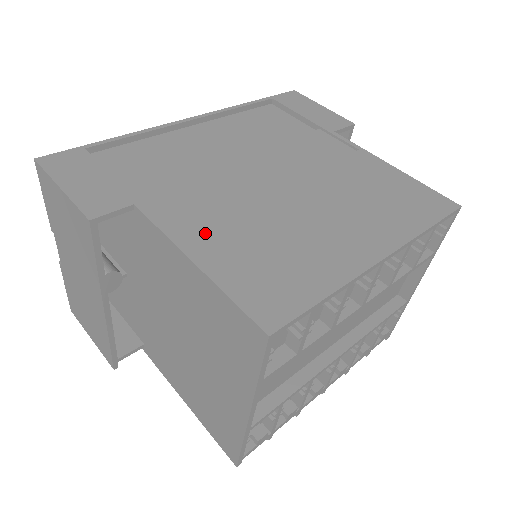
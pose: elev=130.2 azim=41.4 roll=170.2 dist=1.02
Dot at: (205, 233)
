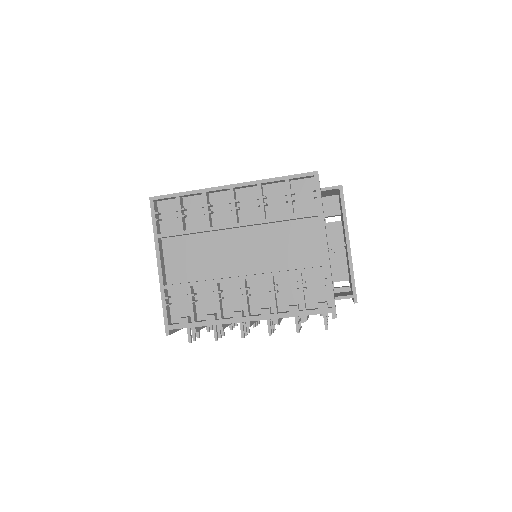
Dot at: occluded
